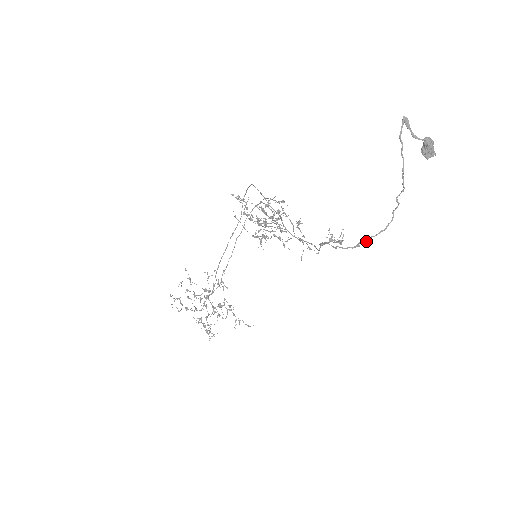
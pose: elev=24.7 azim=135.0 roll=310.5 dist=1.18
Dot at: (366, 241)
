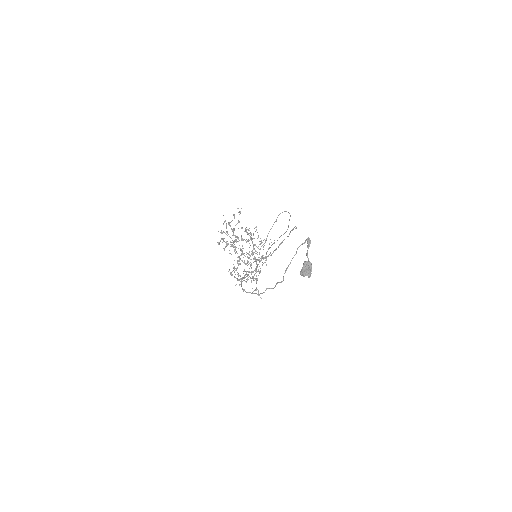
Dot at: occluded
